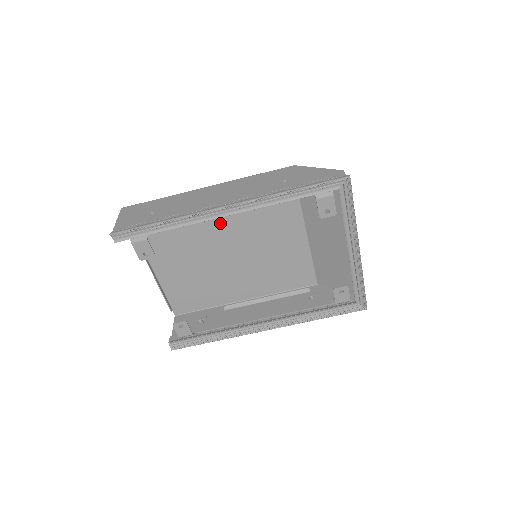
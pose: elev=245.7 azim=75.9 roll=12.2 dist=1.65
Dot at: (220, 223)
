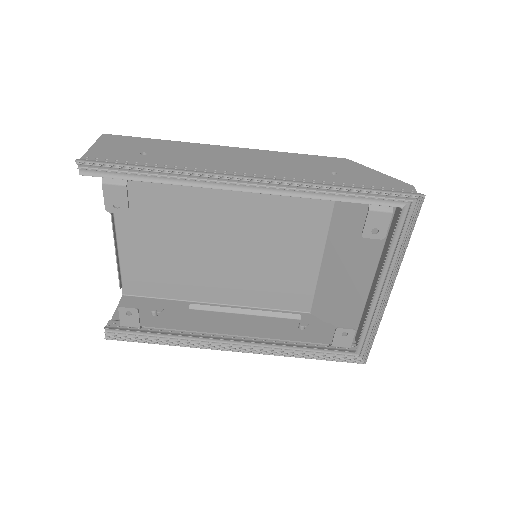
Dot at: (224, 199)
